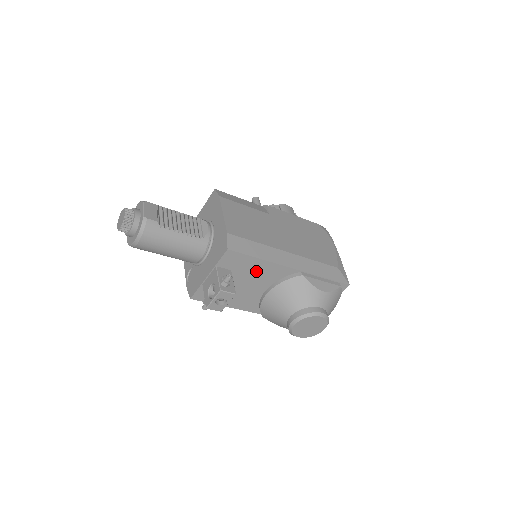
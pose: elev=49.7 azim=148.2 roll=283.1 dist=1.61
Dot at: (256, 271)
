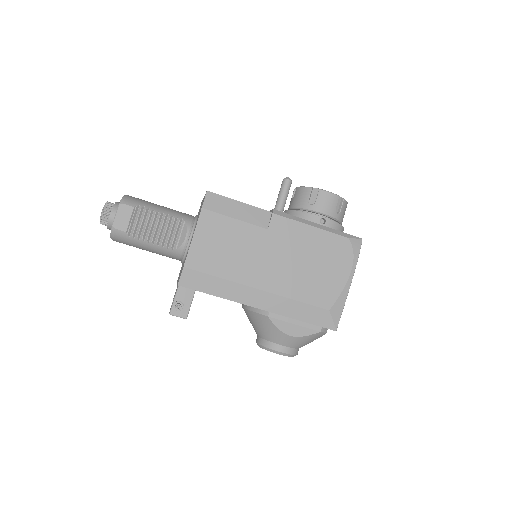
Dot at: occluded
